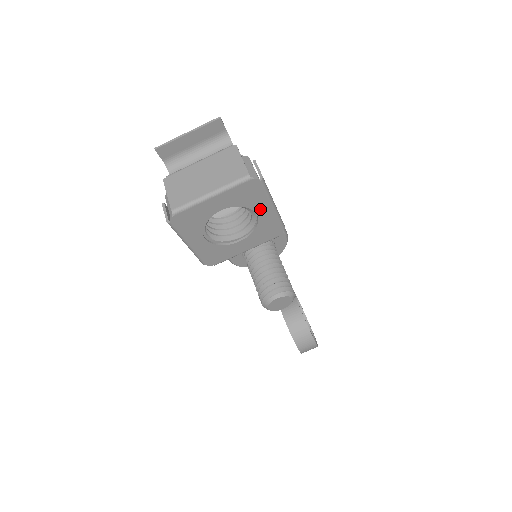
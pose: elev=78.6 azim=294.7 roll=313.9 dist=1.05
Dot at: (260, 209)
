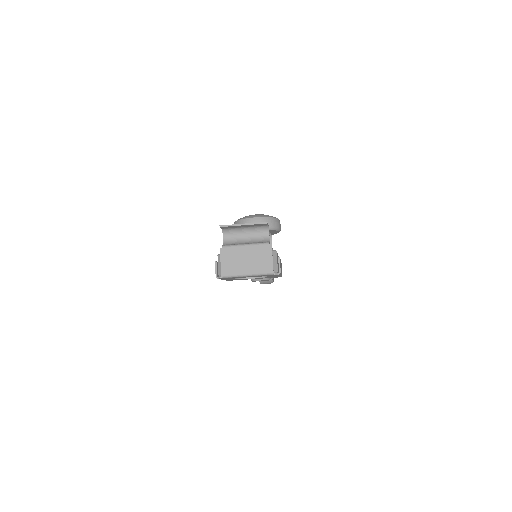
Dot at: (272, 276)
